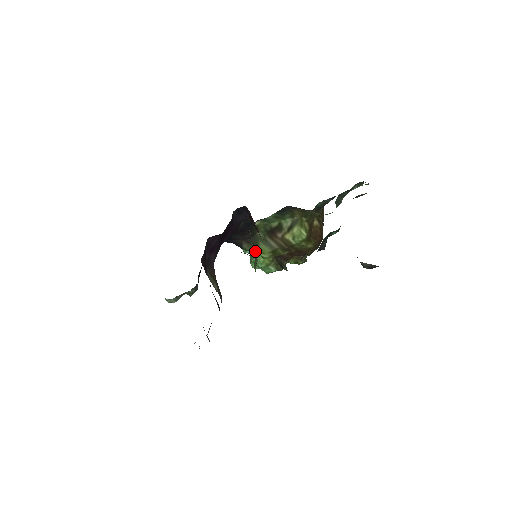
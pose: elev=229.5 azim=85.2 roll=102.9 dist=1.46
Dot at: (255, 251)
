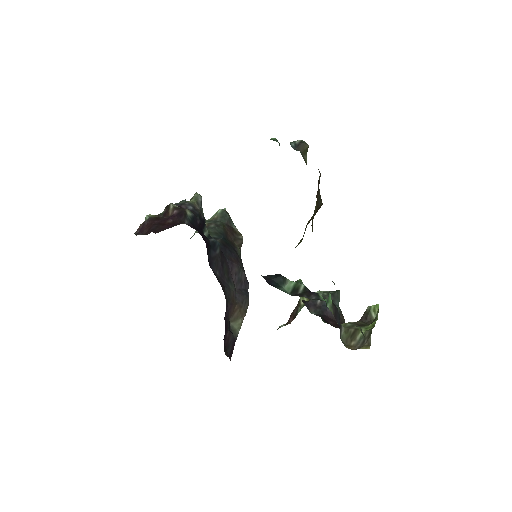
Dot at: occluded
